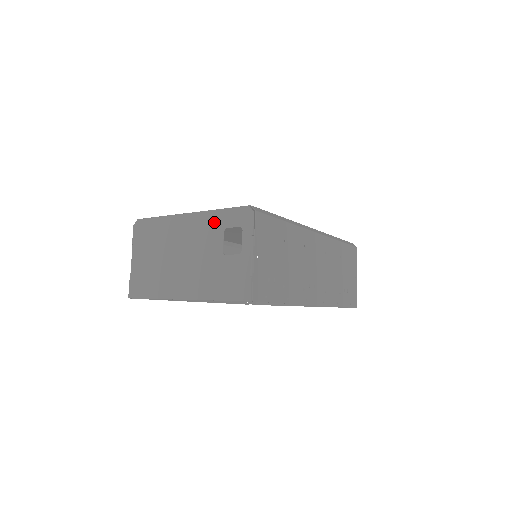
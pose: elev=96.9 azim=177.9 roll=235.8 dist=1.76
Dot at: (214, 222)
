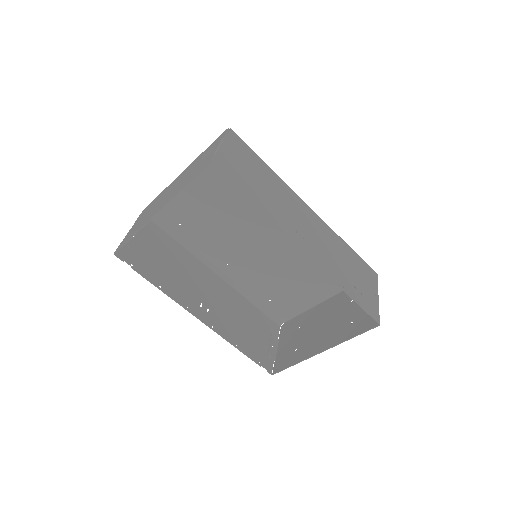
Dot at: occluded
